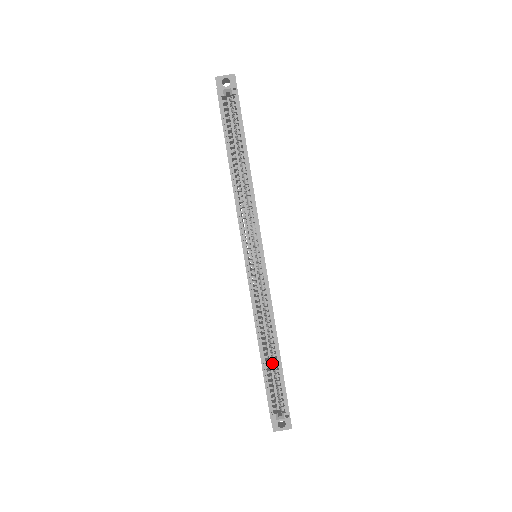
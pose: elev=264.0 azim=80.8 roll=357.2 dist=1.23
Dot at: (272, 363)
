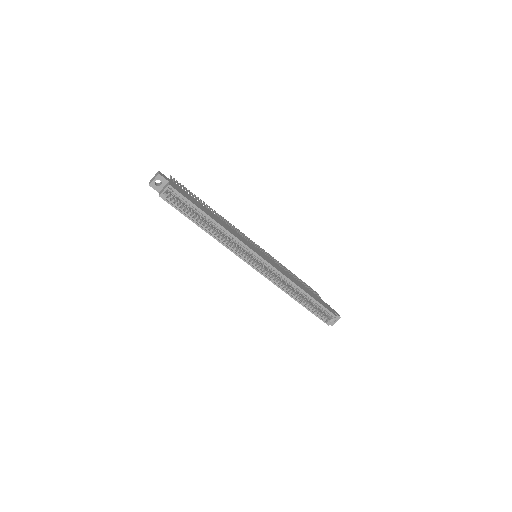
Dot at: occluded
